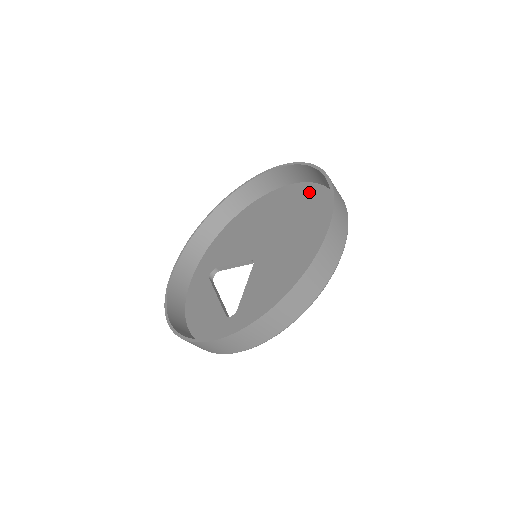
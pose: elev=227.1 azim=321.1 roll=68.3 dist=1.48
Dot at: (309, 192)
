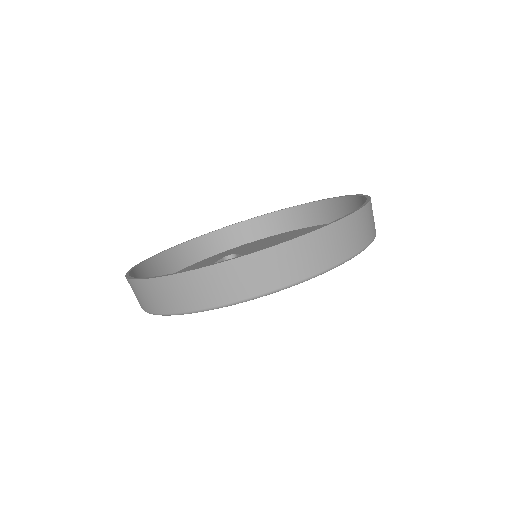
Dot at: occluded
